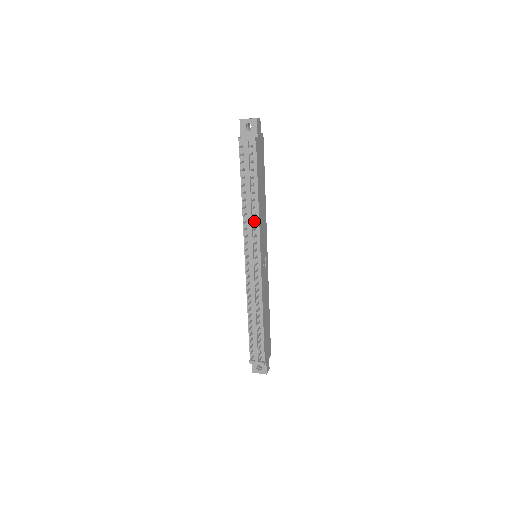
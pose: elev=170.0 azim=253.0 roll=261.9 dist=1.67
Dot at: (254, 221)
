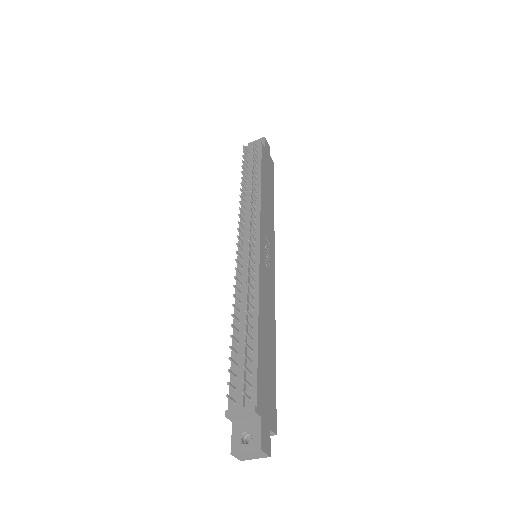
Dot at: (254, 202)
